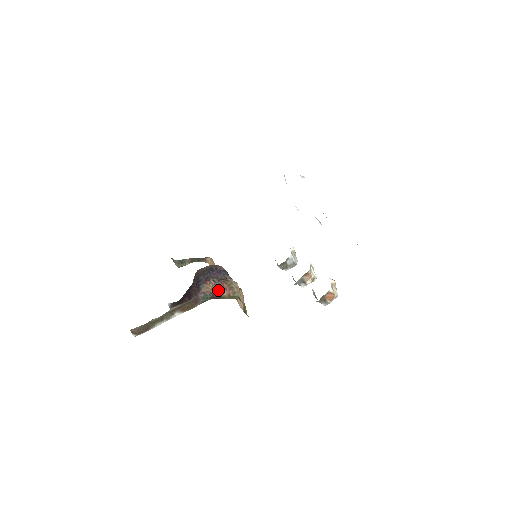
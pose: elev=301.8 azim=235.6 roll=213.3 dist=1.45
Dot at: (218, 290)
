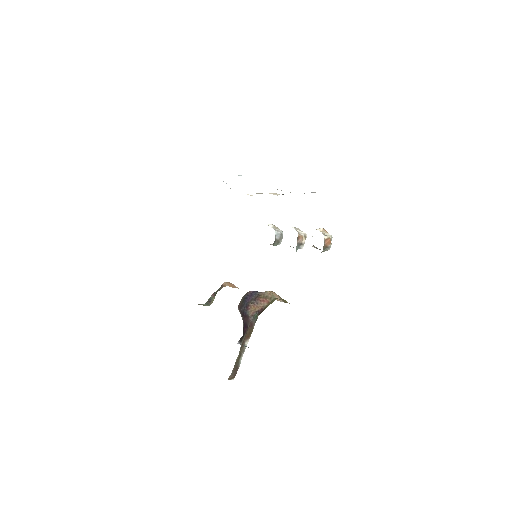
Dot at: (259, 306)
